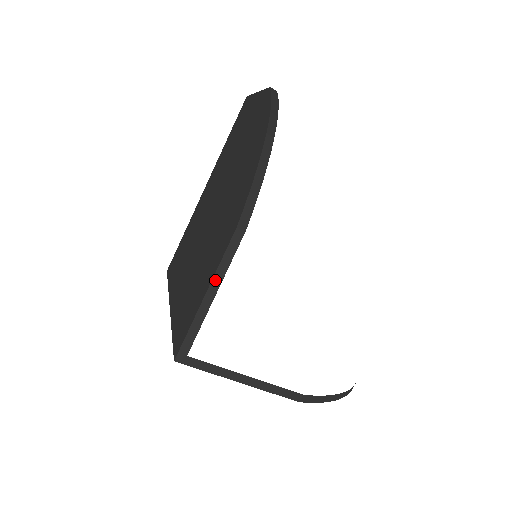
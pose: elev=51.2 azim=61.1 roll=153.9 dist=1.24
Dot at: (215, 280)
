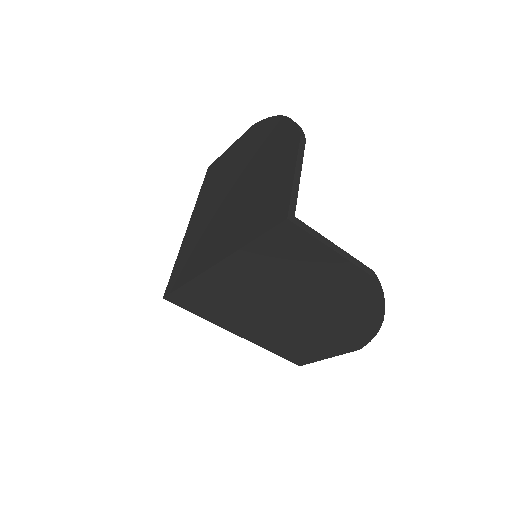
Dot at: (298, 165)
